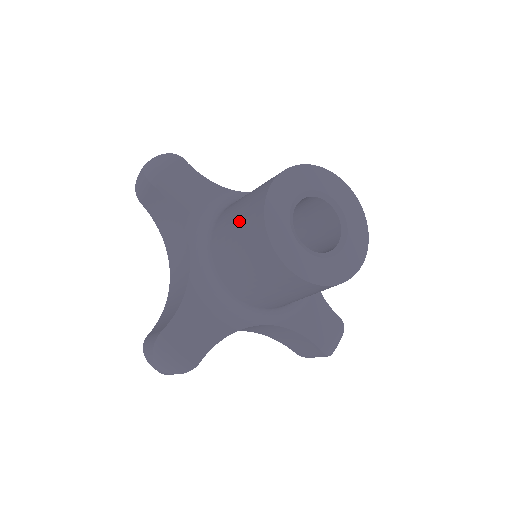
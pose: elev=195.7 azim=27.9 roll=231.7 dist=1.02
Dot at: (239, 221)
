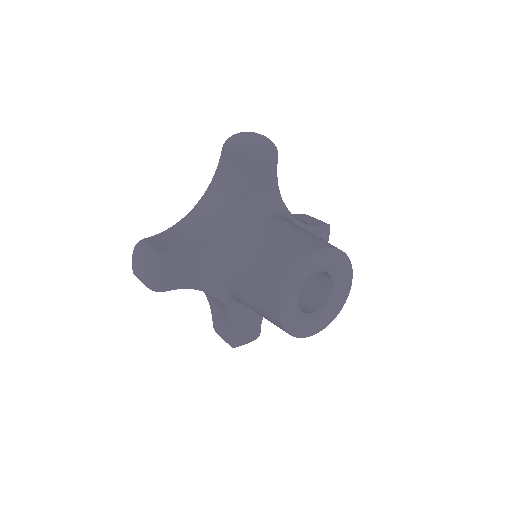
Dot at: (278, 245)
